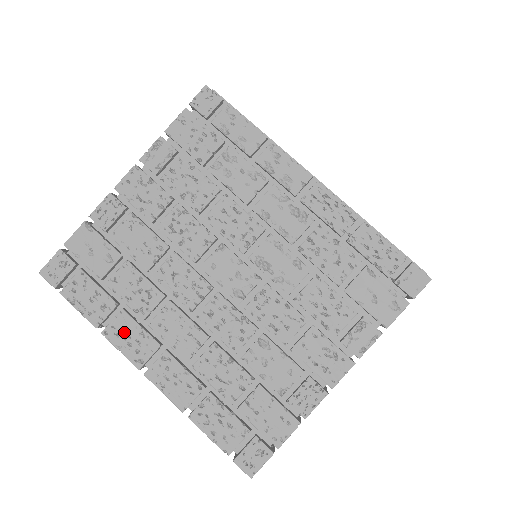
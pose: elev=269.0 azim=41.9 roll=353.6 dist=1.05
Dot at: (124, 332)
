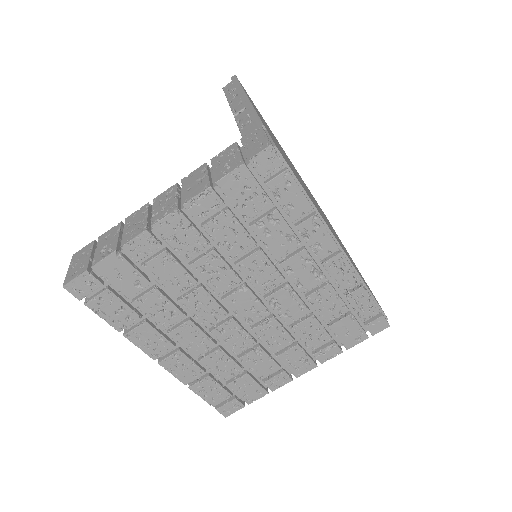
Dot at: (145, 337)
